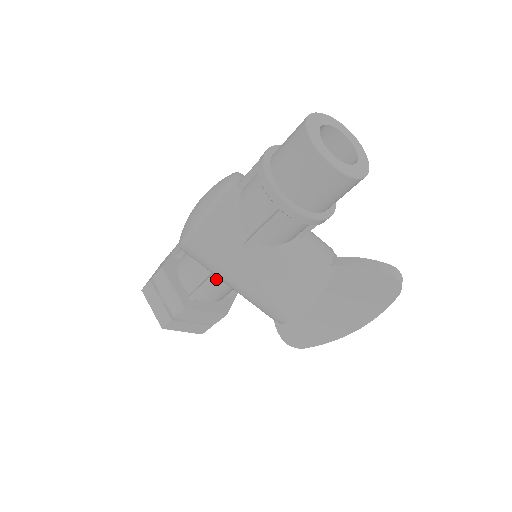
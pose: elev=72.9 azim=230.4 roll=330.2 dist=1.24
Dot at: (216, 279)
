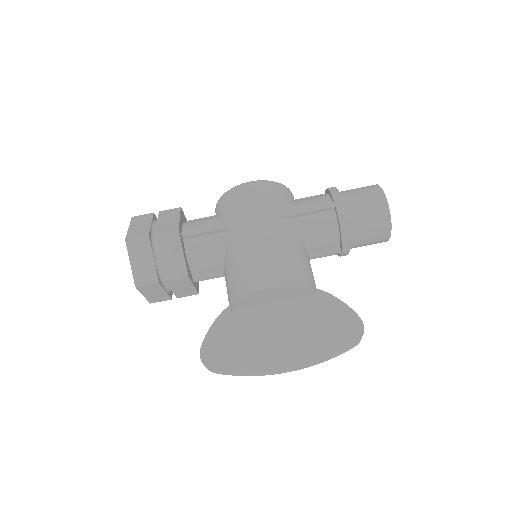
Dot at: (224, 233)
